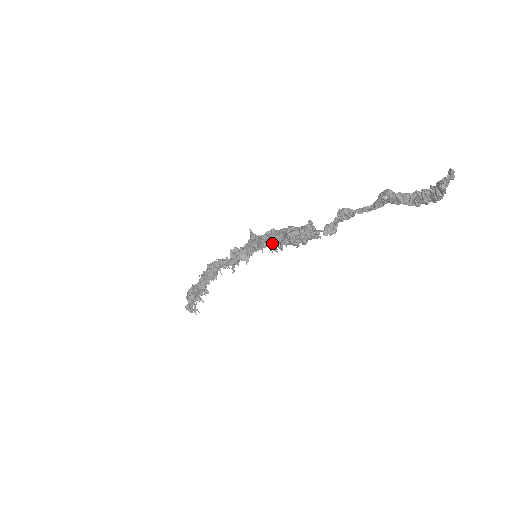
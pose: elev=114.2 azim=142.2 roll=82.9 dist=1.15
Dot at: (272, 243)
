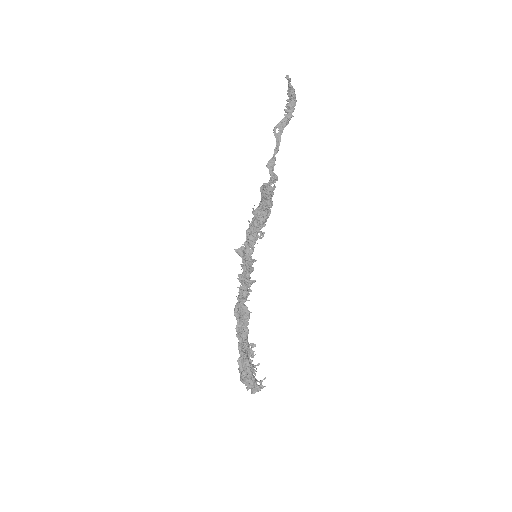
Dot at: (256, 231)
